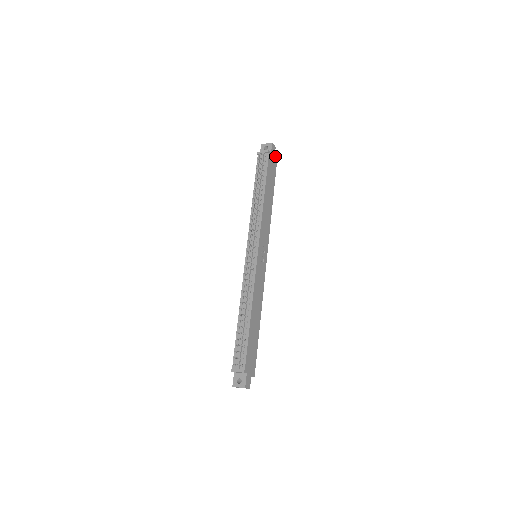
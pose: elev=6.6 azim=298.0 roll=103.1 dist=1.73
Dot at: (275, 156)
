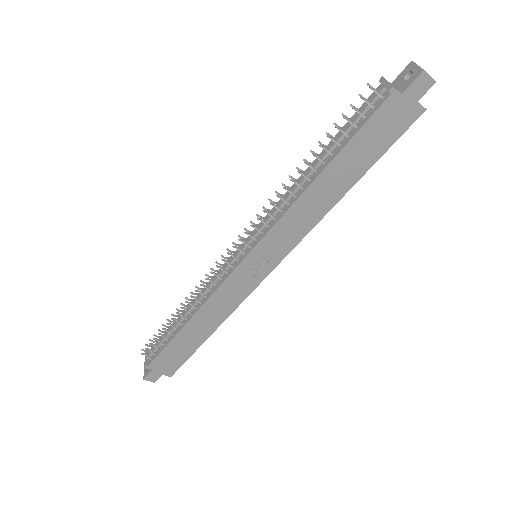
Dot at: occluded
